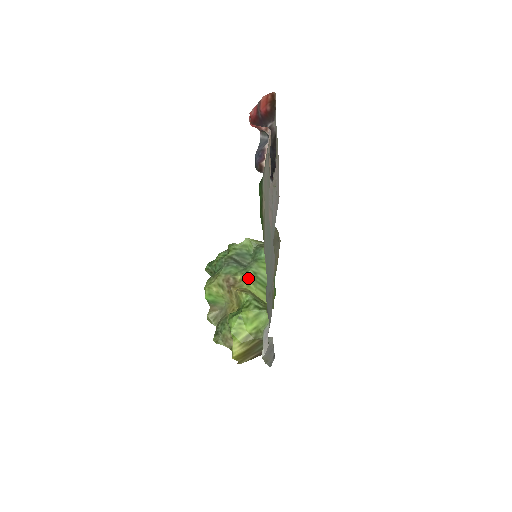
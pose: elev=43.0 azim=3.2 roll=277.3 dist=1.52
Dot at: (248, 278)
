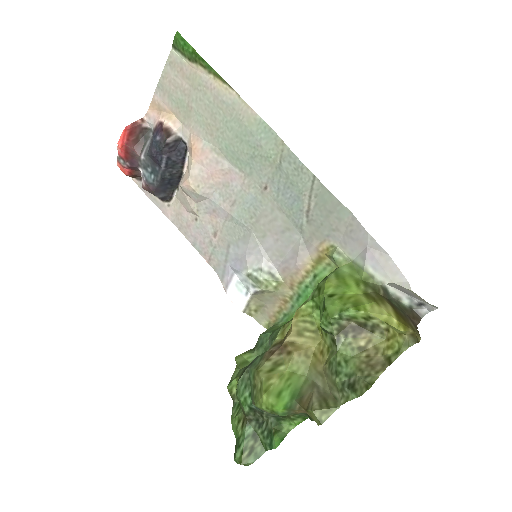
Dot at: (285, 324)
